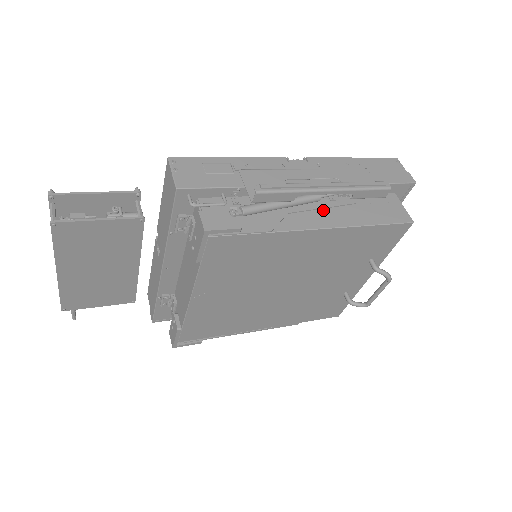
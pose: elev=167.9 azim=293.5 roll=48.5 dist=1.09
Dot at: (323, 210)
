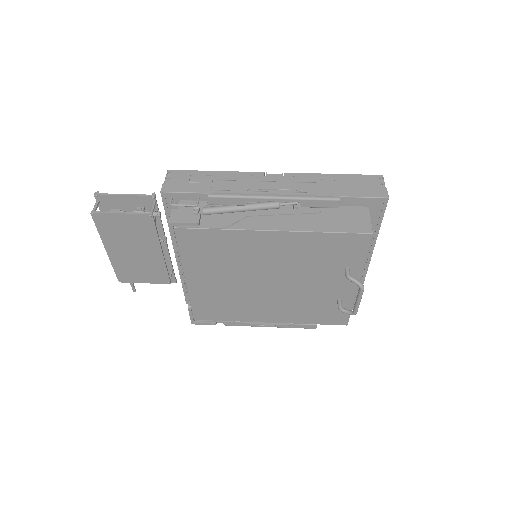
Dot at: (283, 216)
